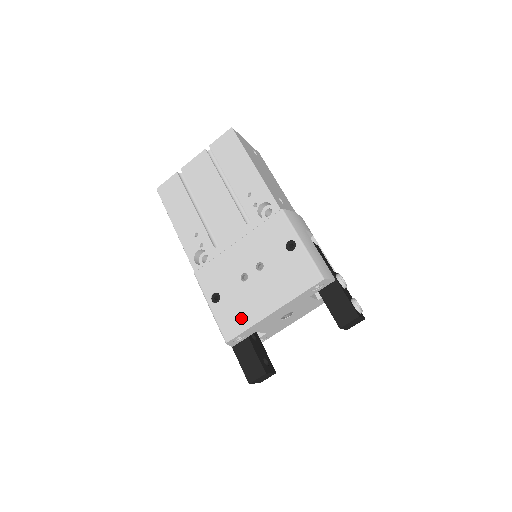
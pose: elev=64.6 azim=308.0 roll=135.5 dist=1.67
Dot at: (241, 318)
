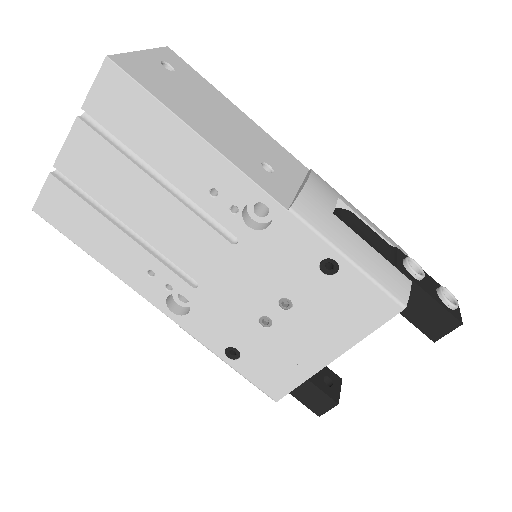
Dot at: (285, 373)
